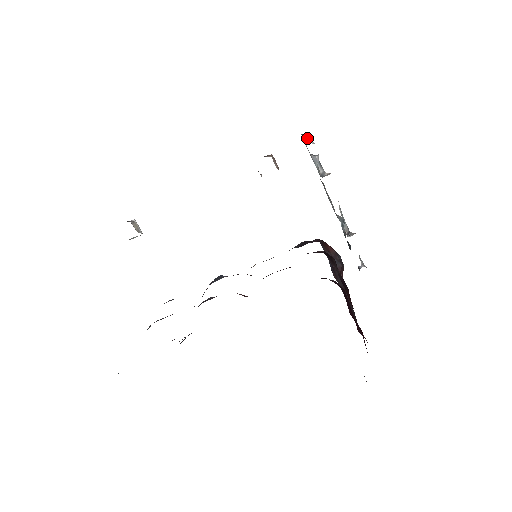
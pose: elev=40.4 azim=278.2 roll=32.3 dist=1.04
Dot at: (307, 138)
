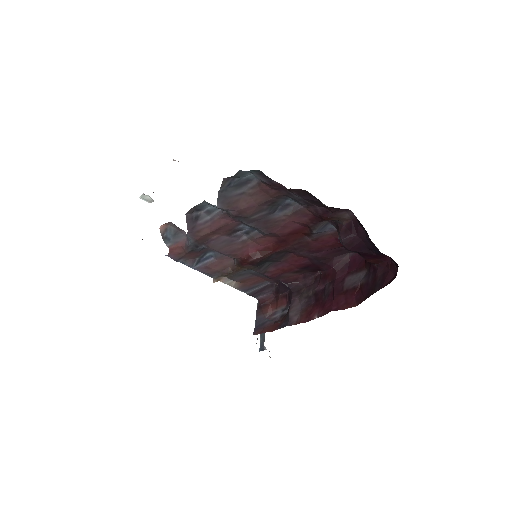
Dot at: occluded
